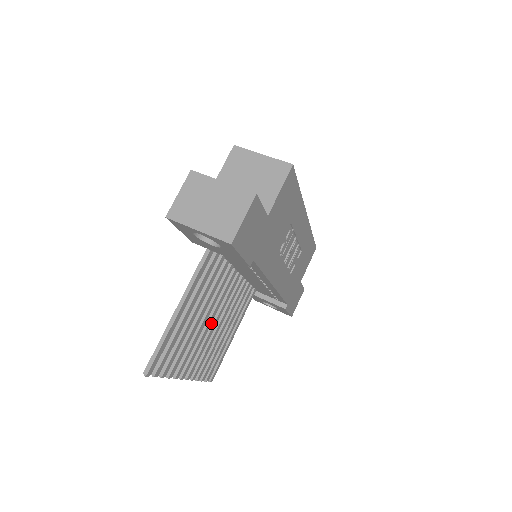
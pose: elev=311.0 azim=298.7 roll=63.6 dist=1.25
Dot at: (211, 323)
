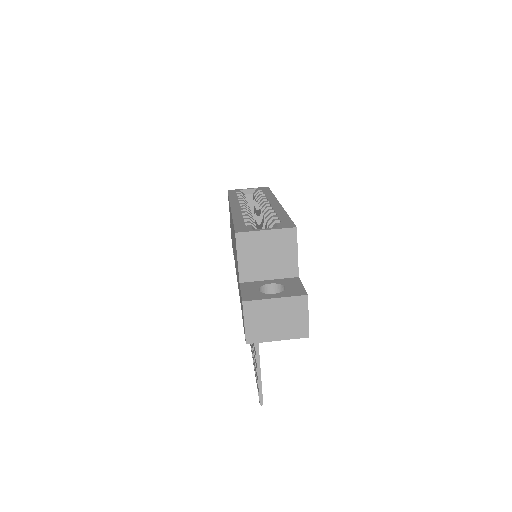
Dot at: occluded
